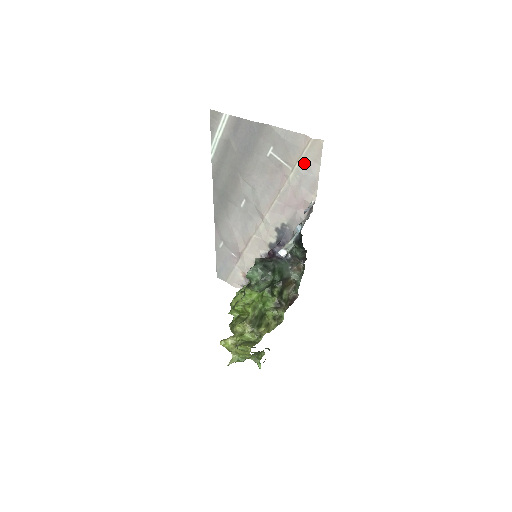
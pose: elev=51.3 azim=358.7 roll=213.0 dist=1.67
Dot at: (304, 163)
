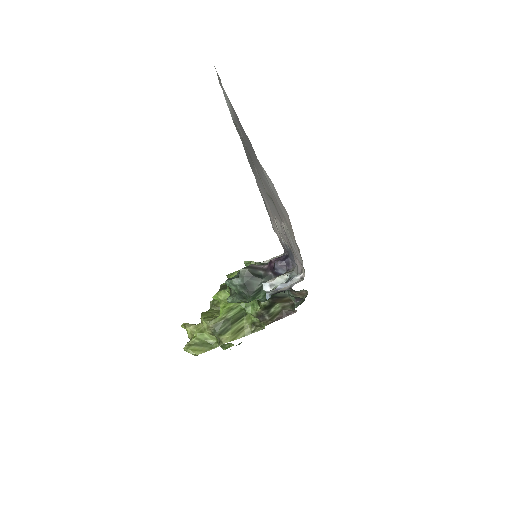
Dot at: (291, 237)
